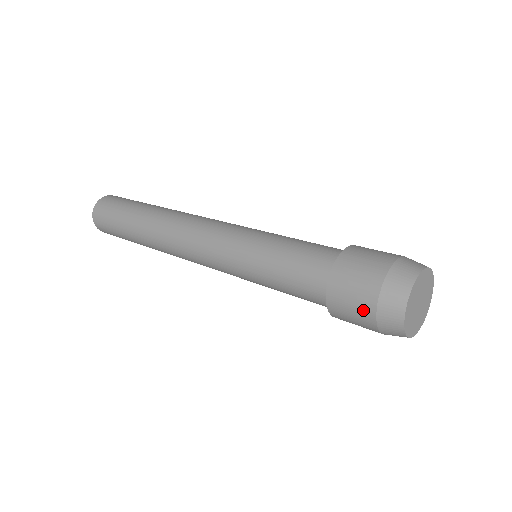
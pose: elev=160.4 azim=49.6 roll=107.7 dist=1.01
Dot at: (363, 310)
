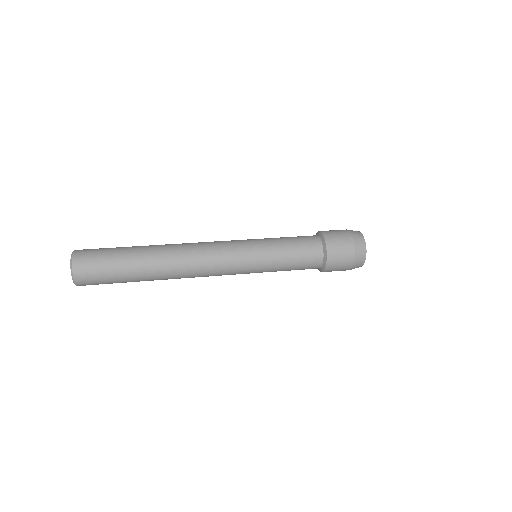
Dot at: occluded
